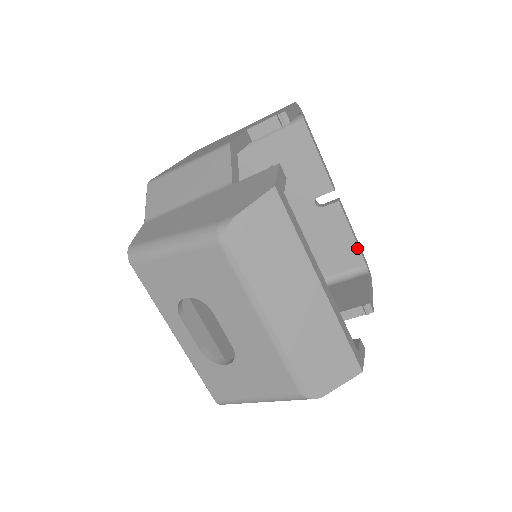
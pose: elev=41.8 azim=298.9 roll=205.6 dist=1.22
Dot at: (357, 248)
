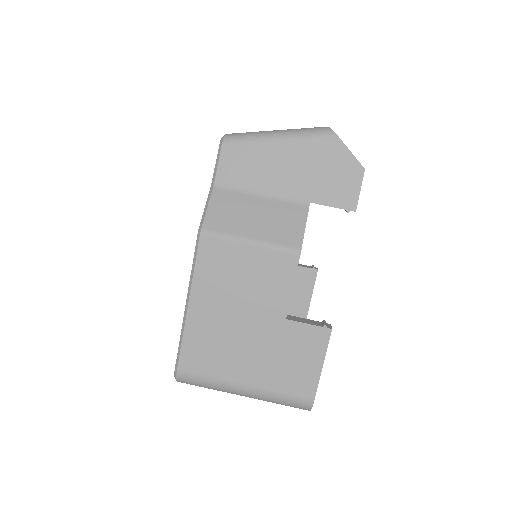
Dot at: occluded
